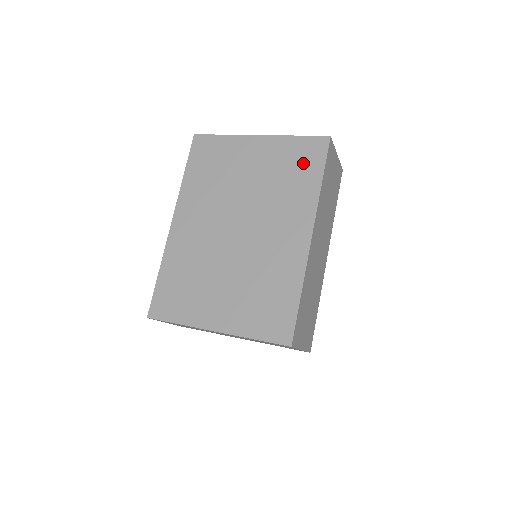
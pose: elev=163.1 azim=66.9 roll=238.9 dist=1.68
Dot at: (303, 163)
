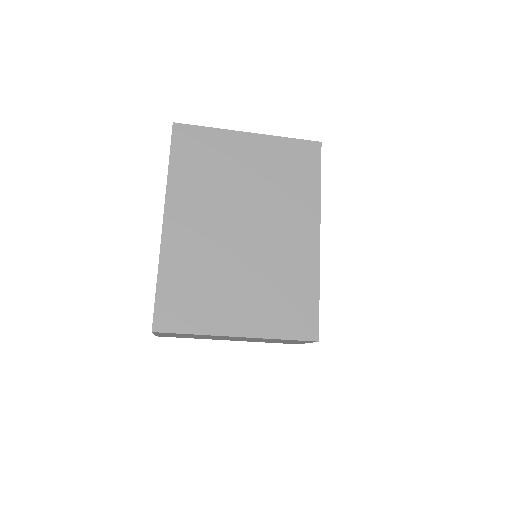
Dot at: (300, 166)
